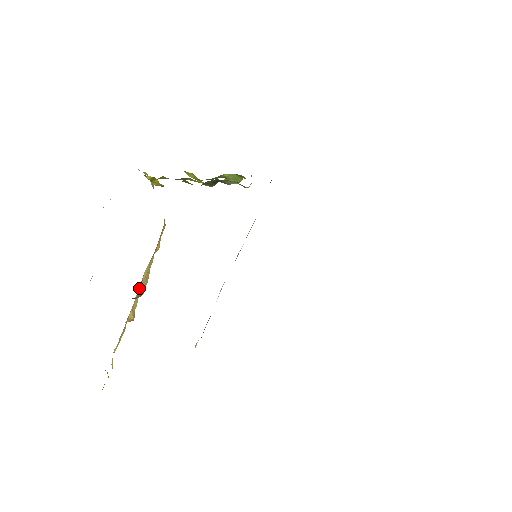
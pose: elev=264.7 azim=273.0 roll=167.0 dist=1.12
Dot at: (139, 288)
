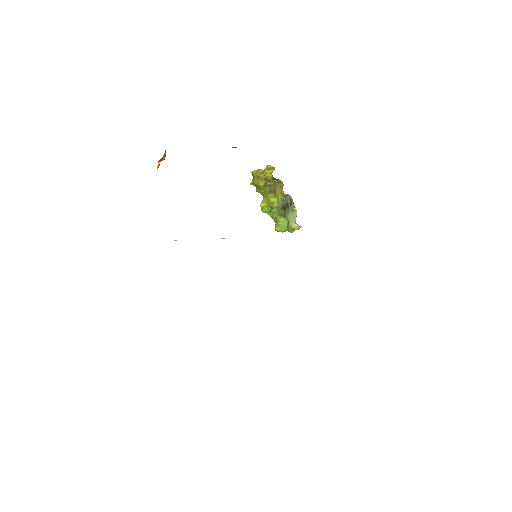
Dot at: occluded
